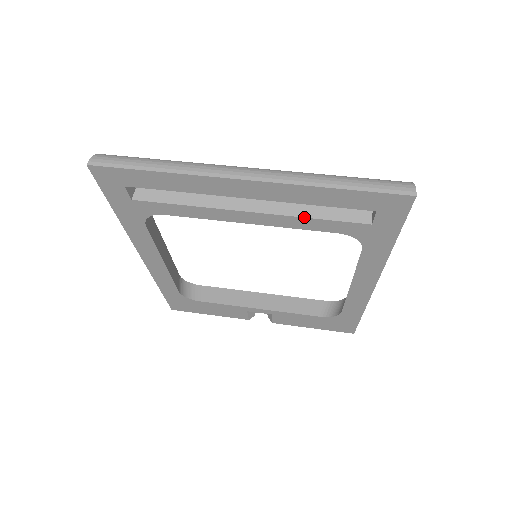
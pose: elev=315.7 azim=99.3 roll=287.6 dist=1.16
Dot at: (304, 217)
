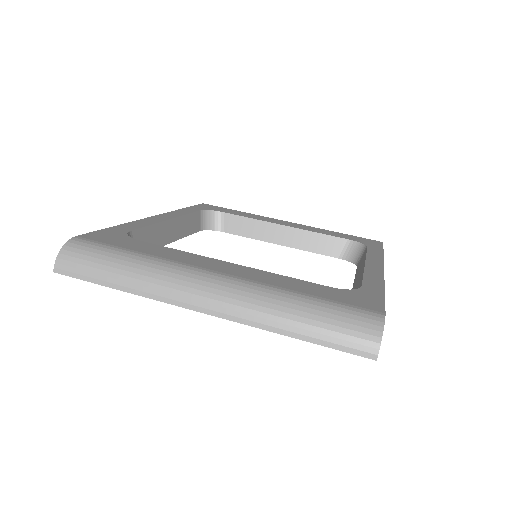
Dot at: occluded
